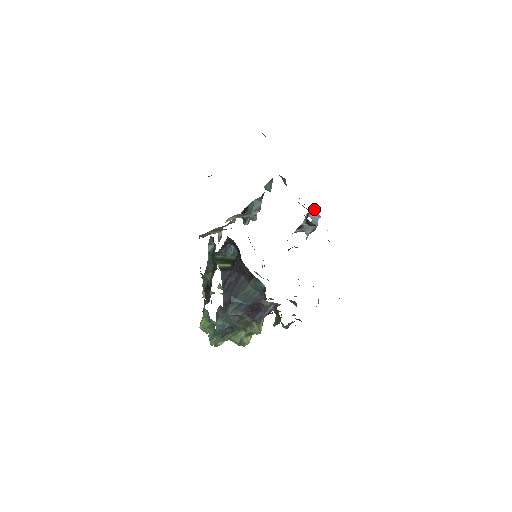
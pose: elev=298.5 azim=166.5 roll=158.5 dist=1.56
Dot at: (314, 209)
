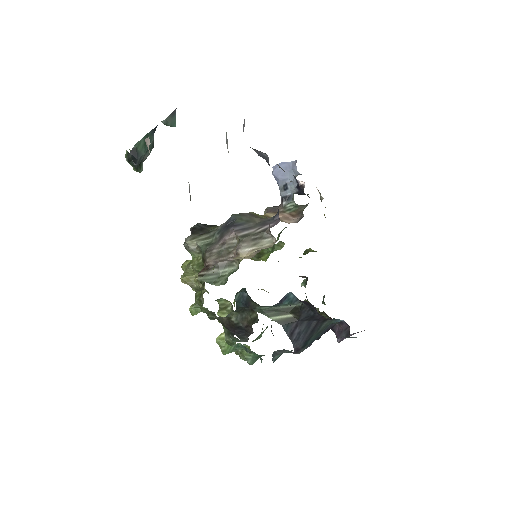
Dot at: (289, 166)
